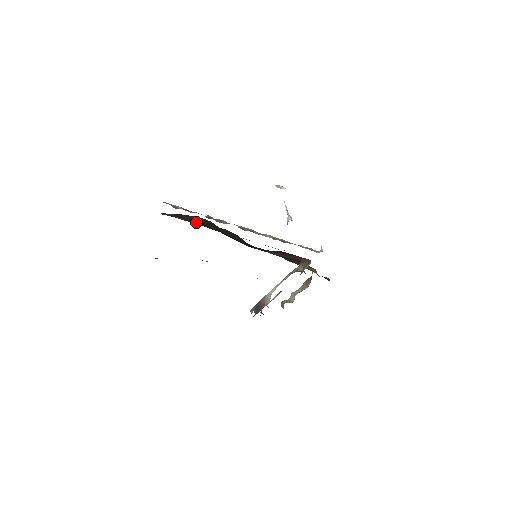
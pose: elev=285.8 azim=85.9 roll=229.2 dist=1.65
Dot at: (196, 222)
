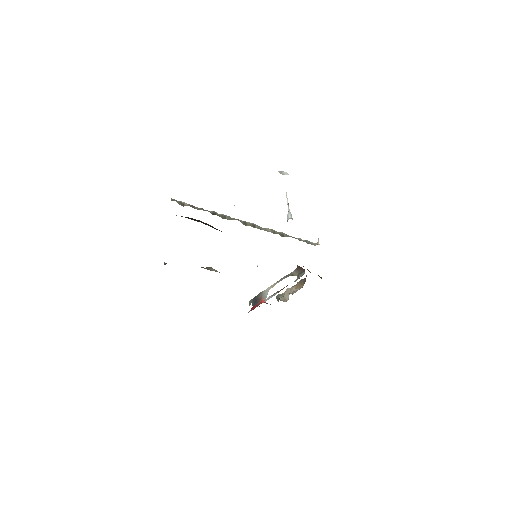
Dot at: (201, 222)
